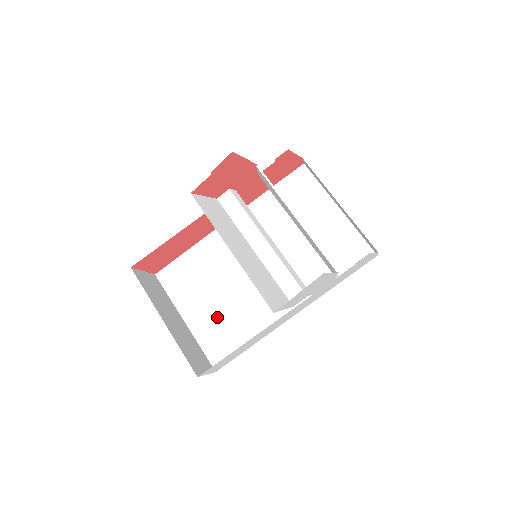
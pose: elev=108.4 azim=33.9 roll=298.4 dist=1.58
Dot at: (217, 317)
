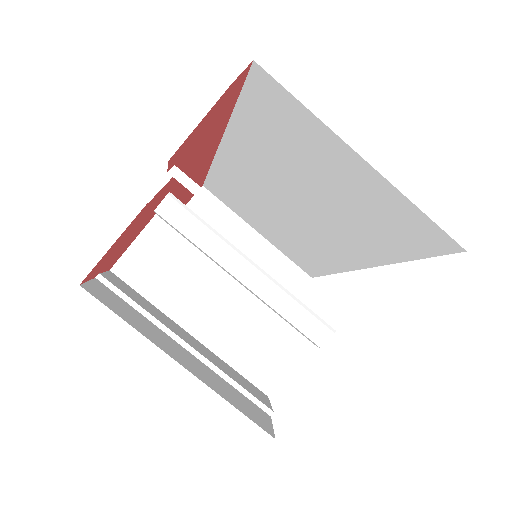
Dot at: (283, 240)
